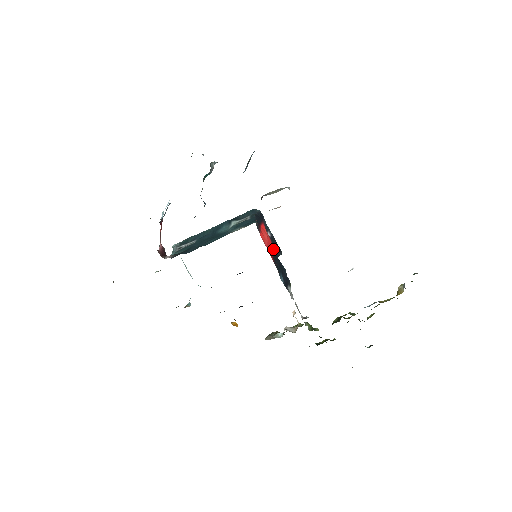
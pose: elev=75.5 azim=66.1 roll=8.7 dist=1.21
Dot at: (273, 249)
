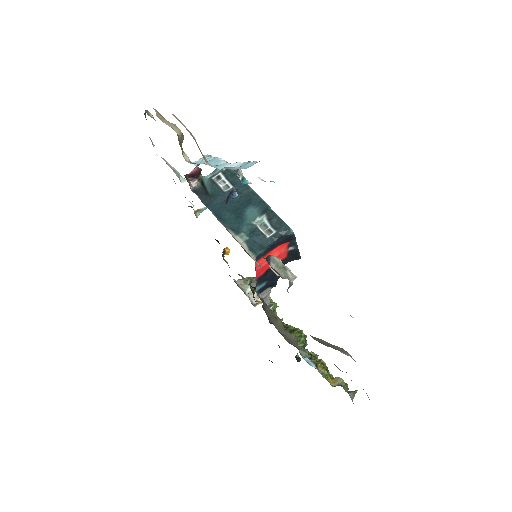
Dot at: (284, 259)
